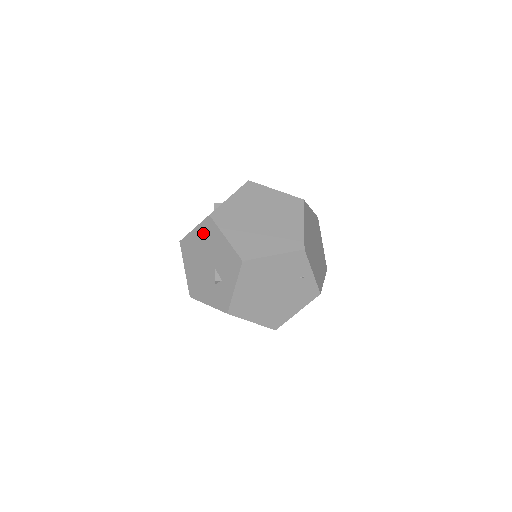
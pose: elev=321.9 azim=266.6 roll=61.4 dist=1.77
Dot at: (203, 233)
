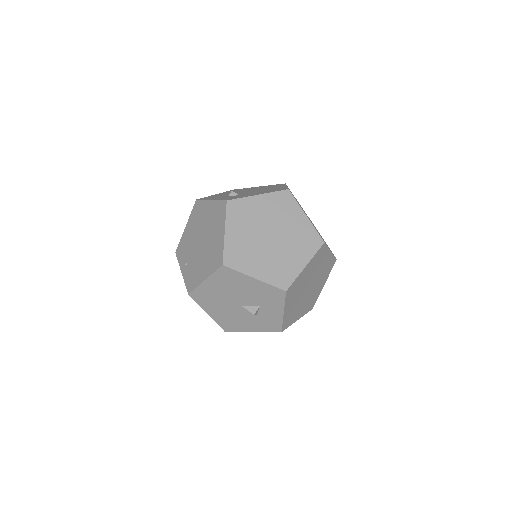
Dot at: occluded
